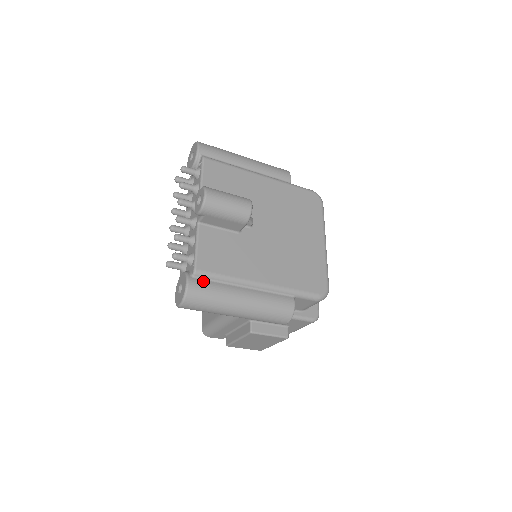
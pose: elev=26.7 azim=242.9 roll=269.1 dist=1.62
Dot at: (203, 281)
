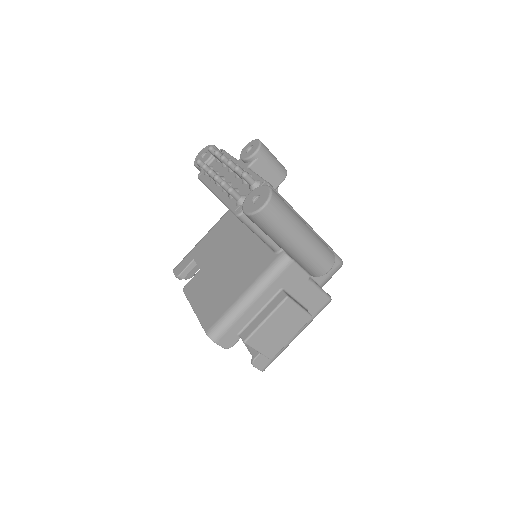
Dot at: occluded
